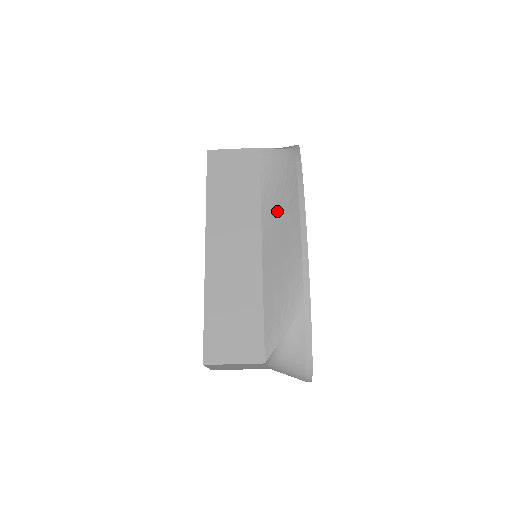
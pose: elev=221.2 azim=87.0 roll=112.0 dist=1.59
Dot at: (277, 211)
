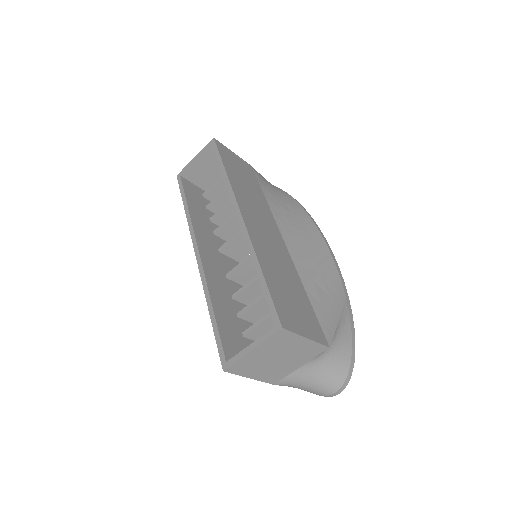
Dot at: (289, 217)
